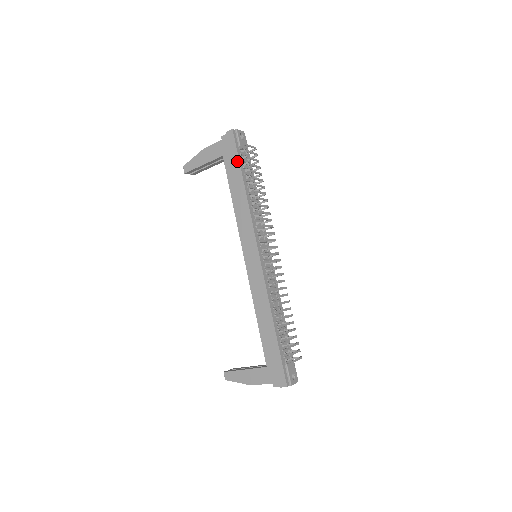
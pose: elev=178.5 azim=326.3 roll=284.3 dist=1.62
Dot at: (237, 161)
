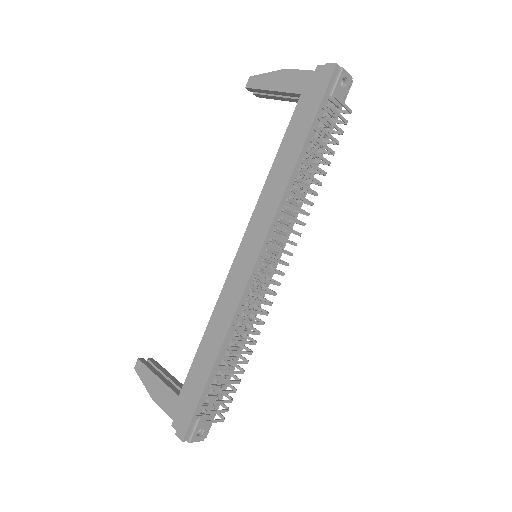
Dot at: (313, 114)
